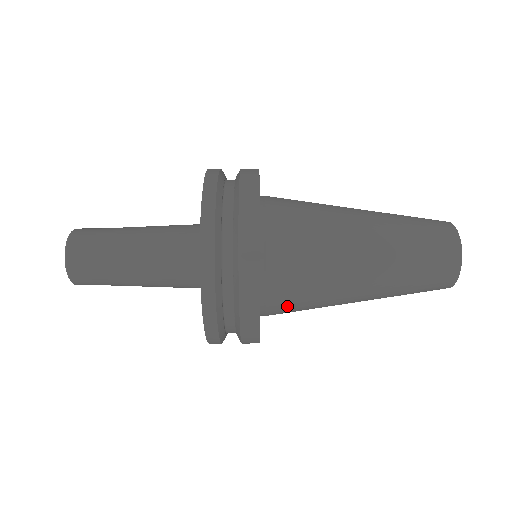
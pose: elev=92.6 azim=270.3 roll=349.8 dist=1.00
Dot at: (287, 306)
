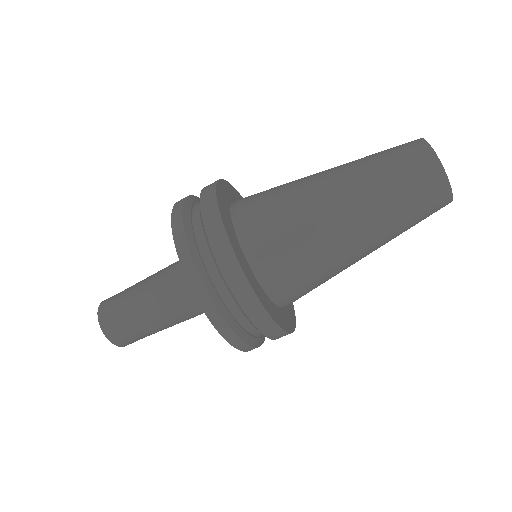
Dot at: occluded
